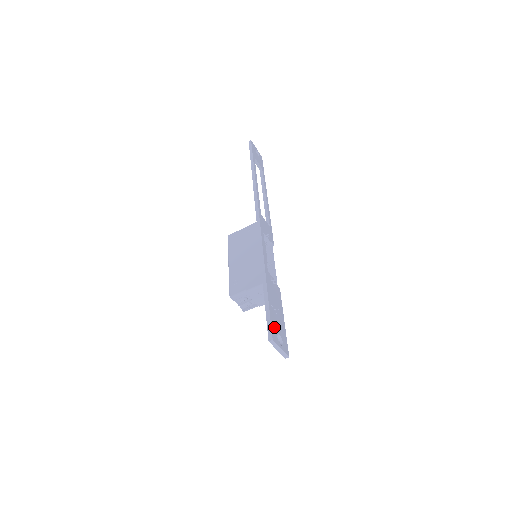
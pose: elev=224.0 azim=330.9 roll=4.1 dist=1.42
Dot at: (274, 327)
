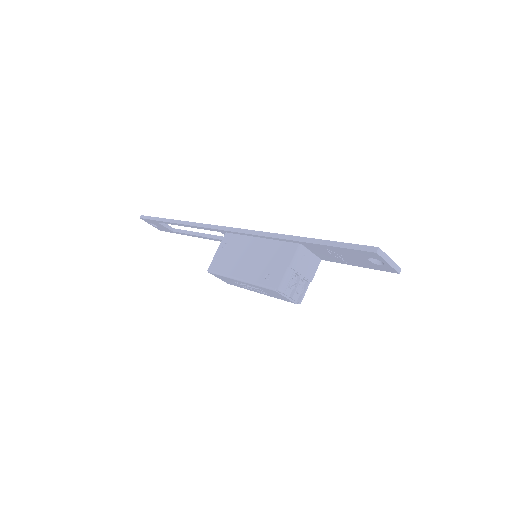
Dot at: occluded
